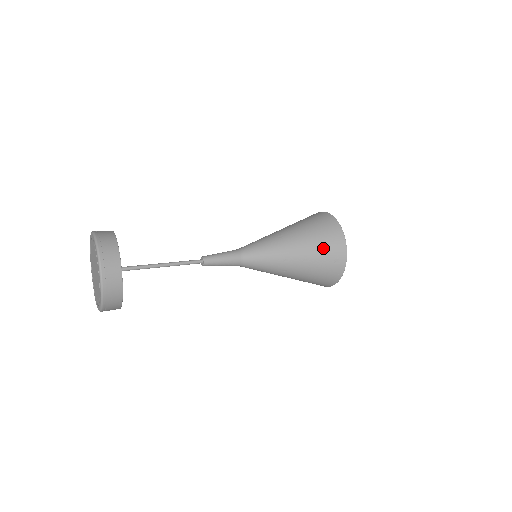
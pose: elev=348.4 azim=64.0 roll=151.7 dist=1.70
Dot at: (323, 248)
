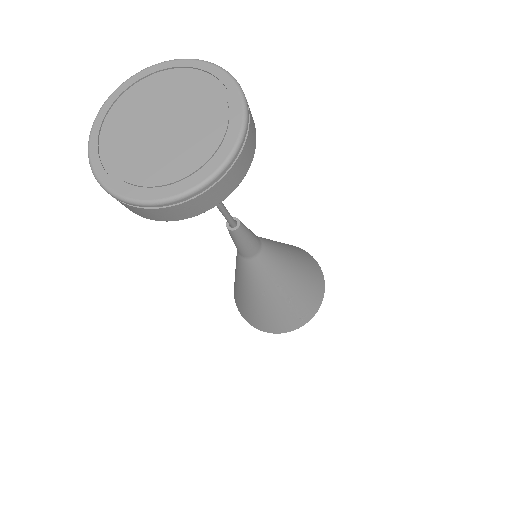
Dot at: (307, 299)
